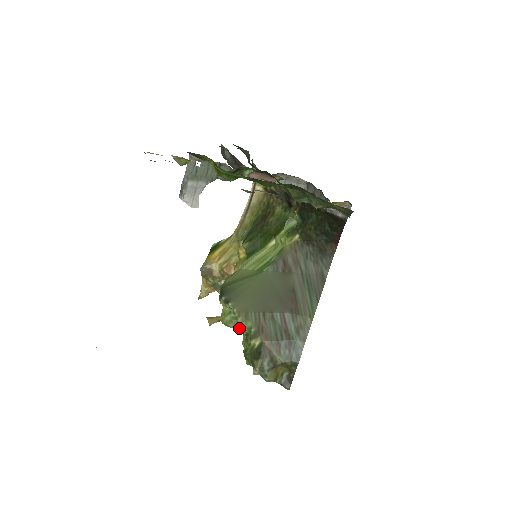
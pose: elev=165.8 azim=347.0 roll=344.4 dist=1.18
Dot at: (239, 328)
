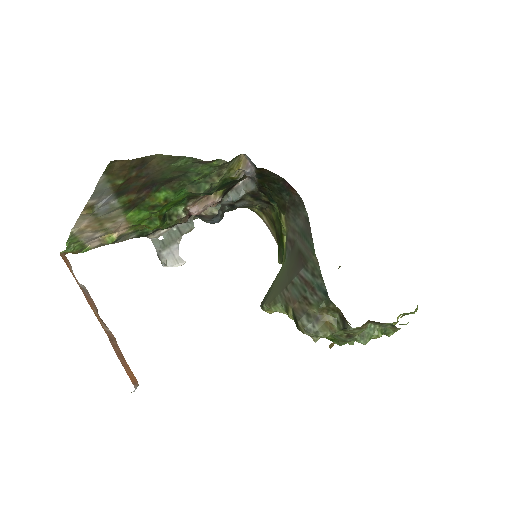
Dot at: occluded
